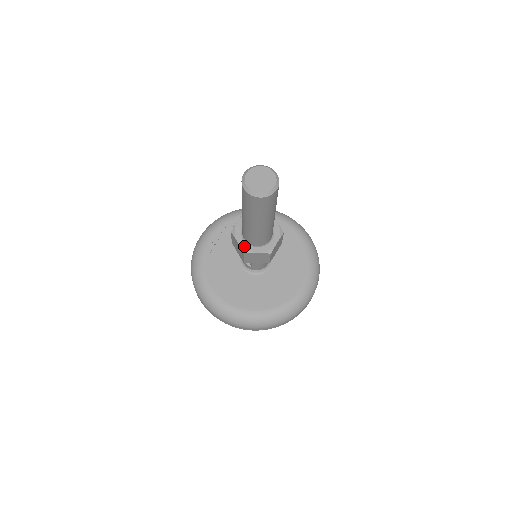
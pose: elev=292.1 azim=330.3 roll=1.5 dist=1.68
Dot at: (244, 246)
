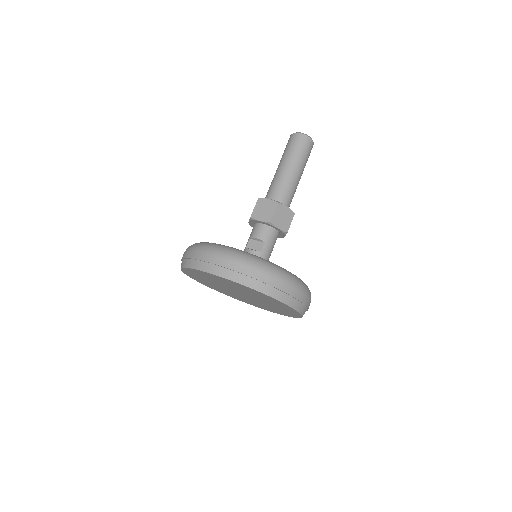
Dot at: (275, 201)
